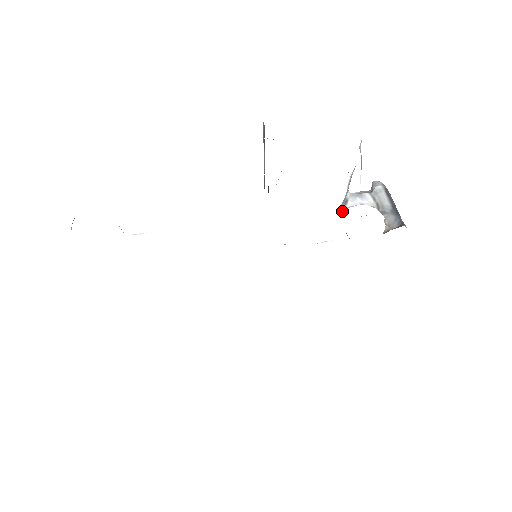
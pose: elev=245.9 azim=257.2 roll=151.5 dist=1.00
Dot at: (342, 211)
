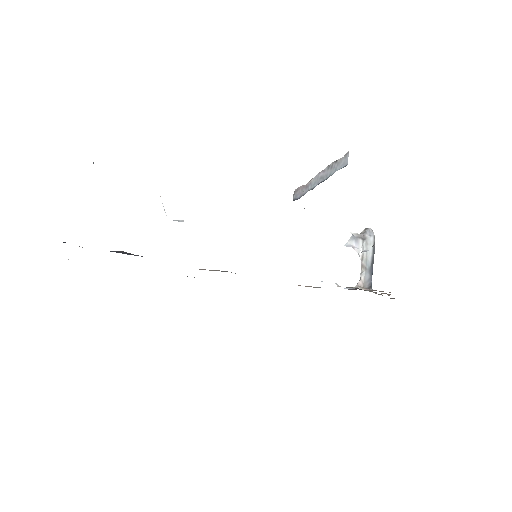
Dot at: occluded
